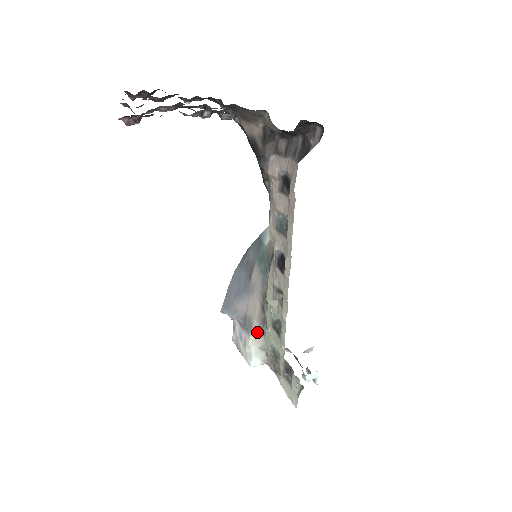
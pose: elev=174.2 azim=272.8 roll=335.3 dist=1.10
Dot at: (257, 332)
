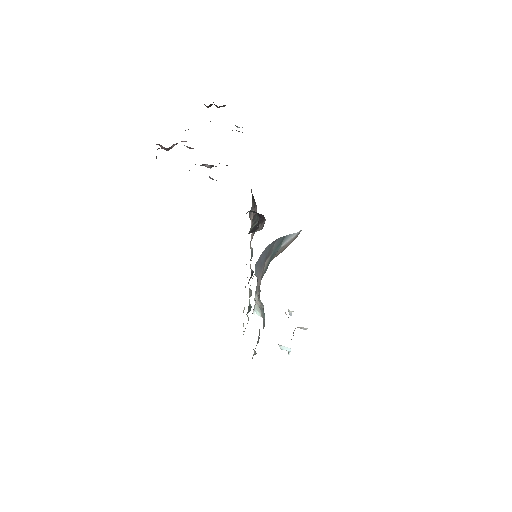
Dot at: occluded
